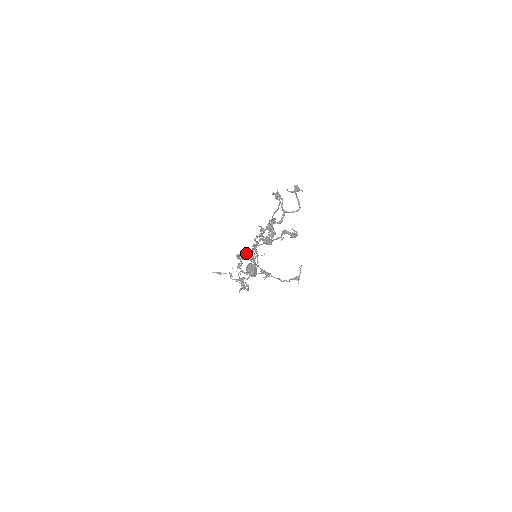
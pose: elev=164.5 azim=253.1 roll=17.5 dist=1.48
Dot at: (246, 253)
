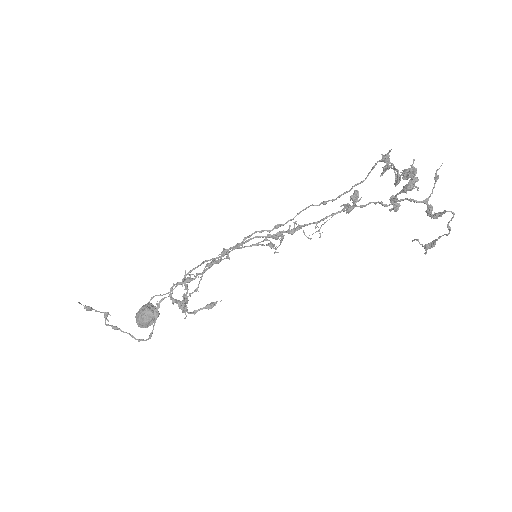
Dot at: (302, 225)
